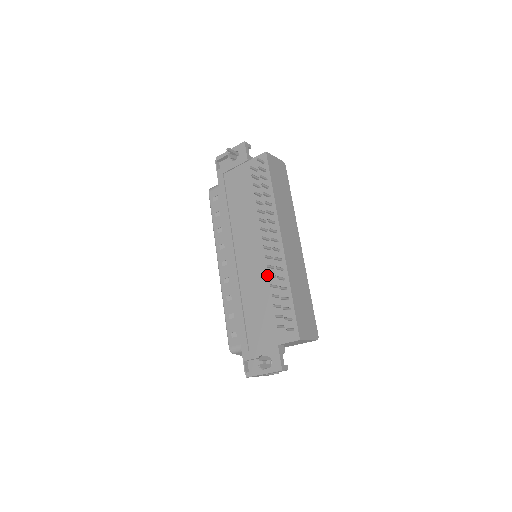
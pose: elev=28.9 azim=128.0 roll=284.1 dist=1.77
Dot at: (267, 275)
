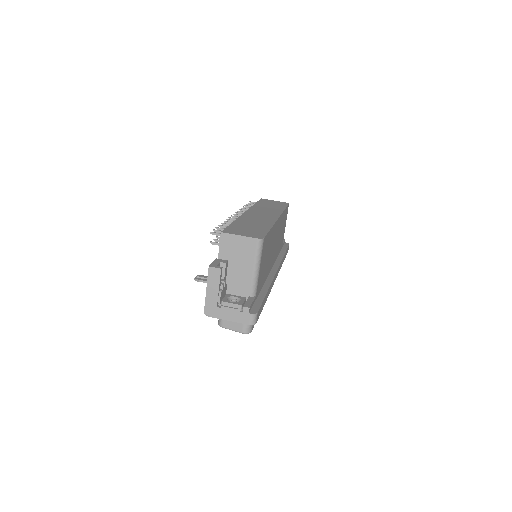
Dot at: occluded
